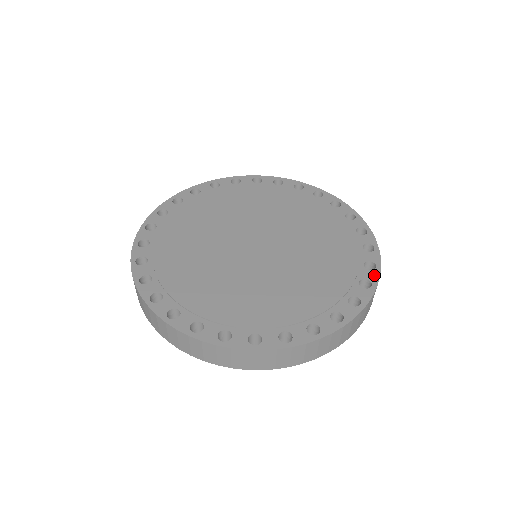
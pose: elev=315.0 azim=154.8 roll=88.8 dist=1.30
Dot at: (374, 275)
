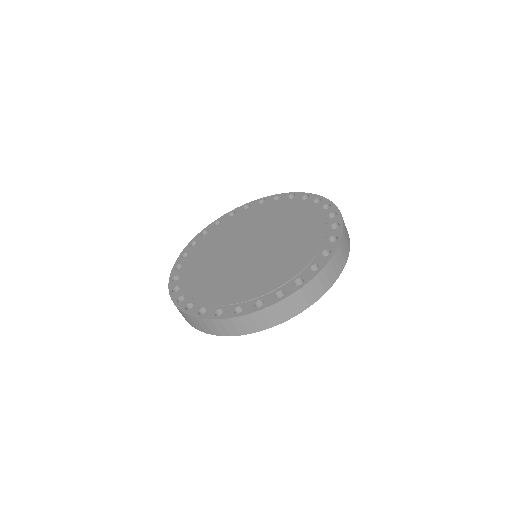
Dot at: (325, 260)
